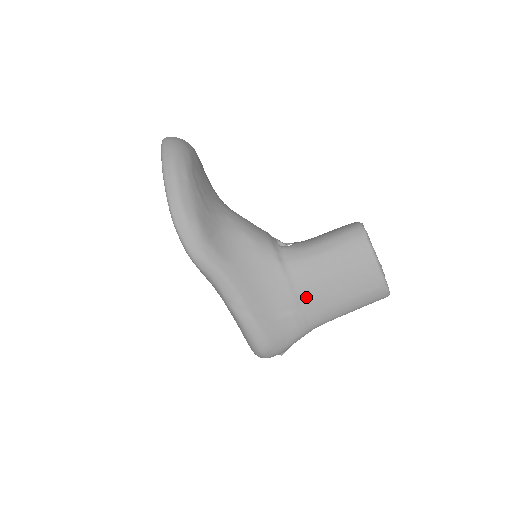
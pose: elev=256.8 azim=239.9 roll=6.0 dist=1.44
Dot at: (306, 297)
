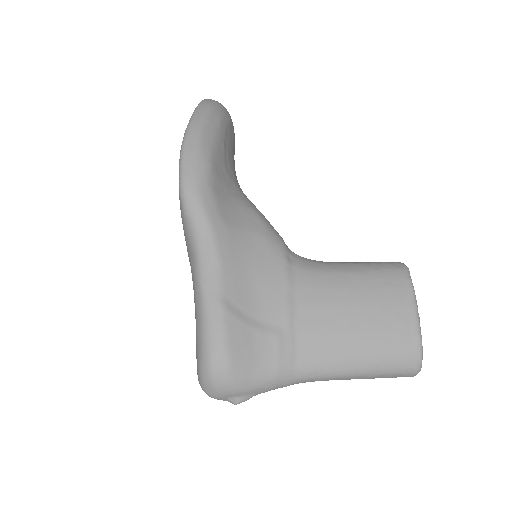
Dot at: (305, 319)
